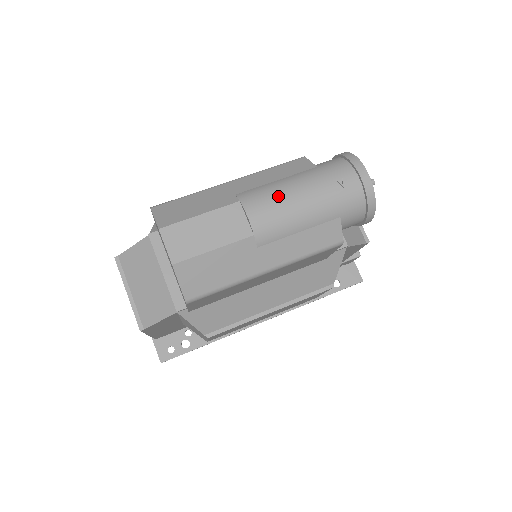
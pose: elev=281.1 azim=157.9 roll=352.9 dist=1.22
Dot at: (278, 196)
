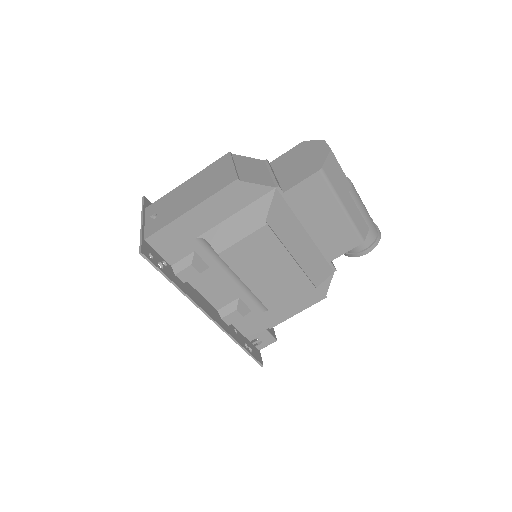
Dot at: occluded
